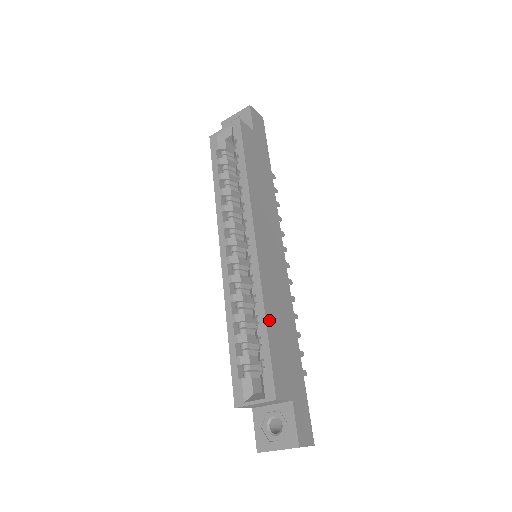
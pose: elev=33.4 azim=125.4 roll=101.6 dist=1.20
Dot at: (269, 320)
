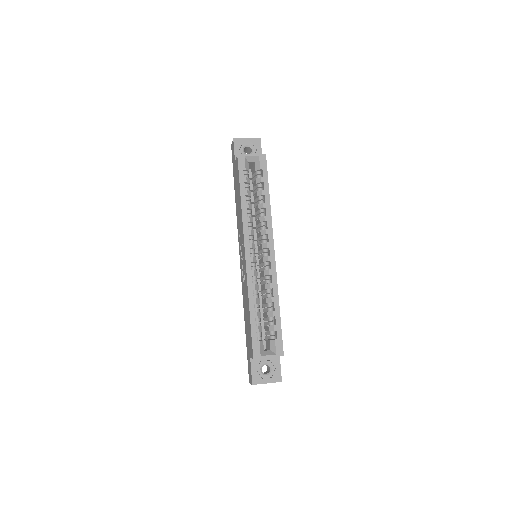
Dot at: (278, 306)
